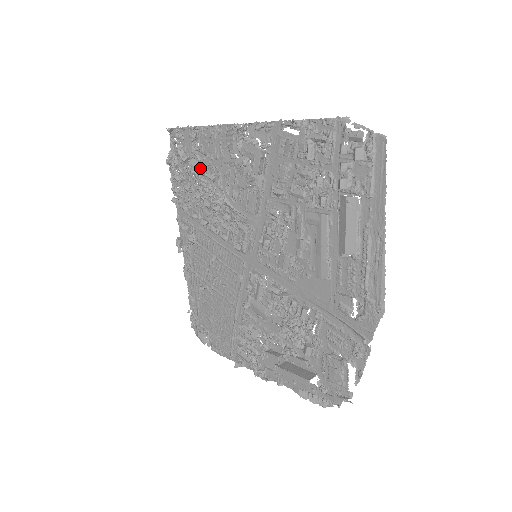
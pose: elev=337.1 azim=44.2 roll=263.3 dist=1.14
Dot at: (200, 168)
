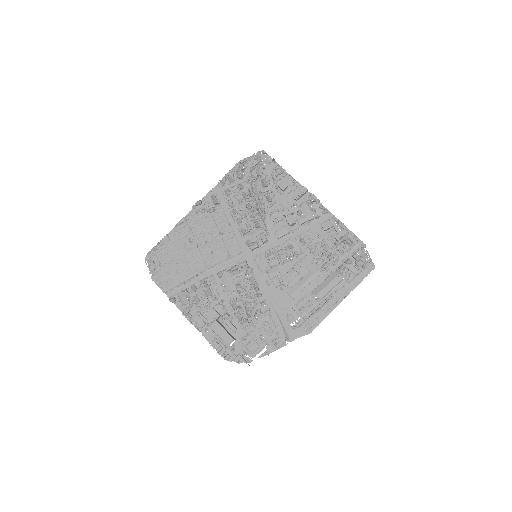
Dot at: (267, 188)
